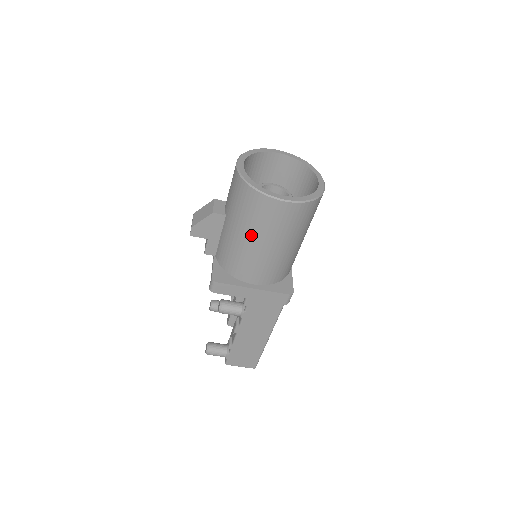
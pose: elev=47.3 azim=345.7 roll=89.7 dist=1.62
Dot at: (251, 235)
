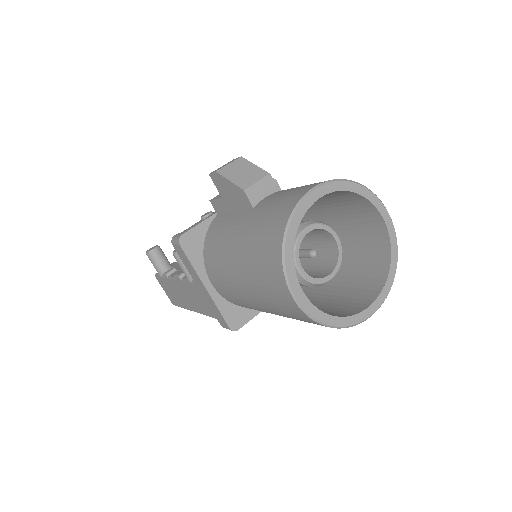
Dot at: (242, 263)
